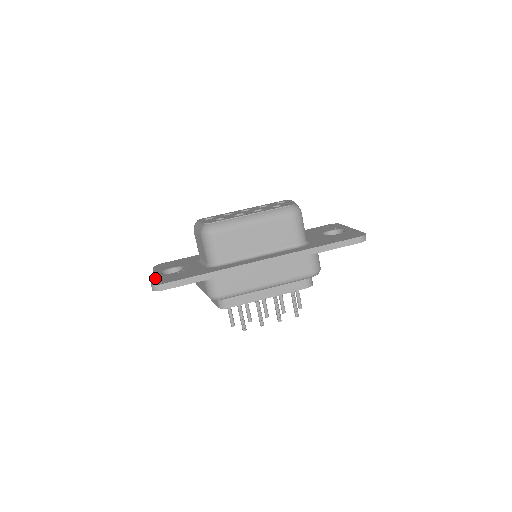
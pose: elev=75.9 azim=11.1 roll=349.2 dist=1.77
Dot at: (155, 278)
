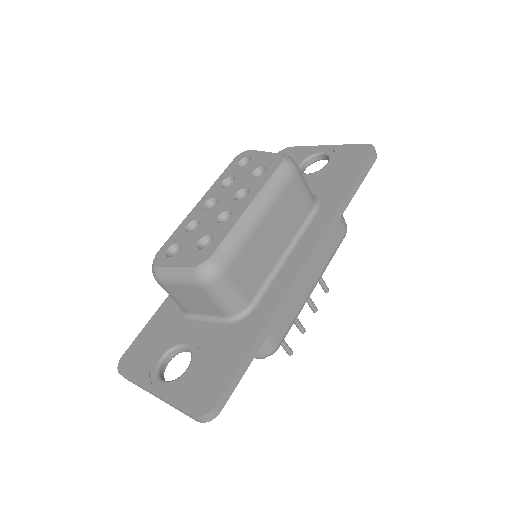
Dot at: (175, 398)
